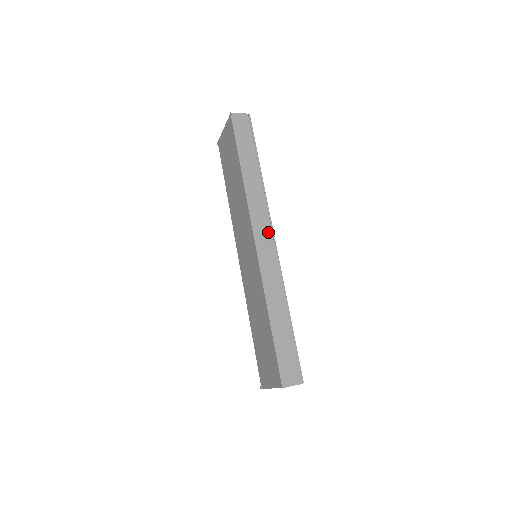
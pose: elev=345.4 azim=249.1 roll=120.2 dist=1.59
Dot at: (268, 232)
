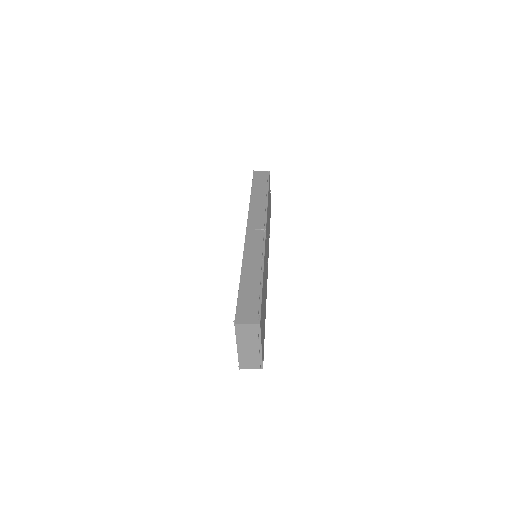
Dot at: (261, 226)
